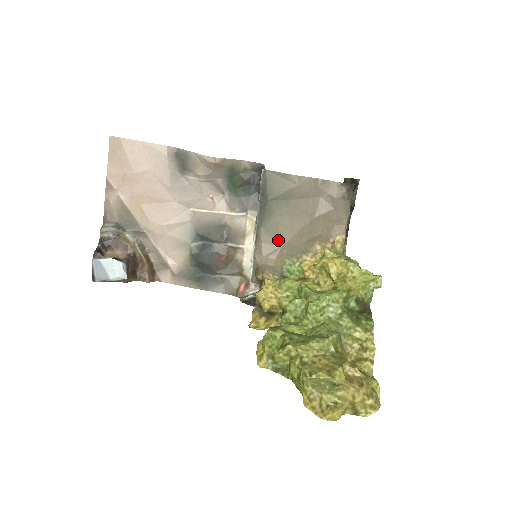
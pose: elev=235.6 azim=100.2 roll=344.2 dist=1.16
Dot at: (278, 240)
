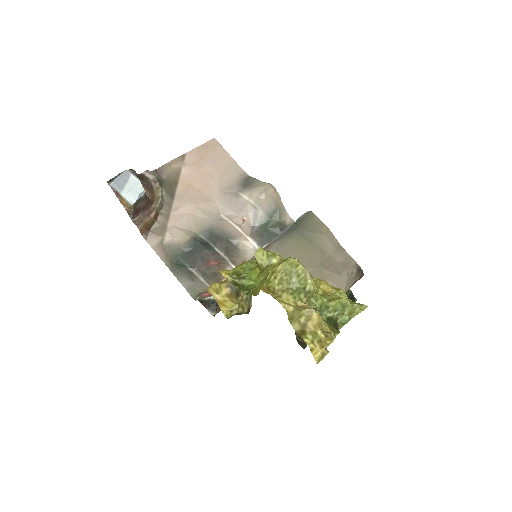
Dot at: occluded
